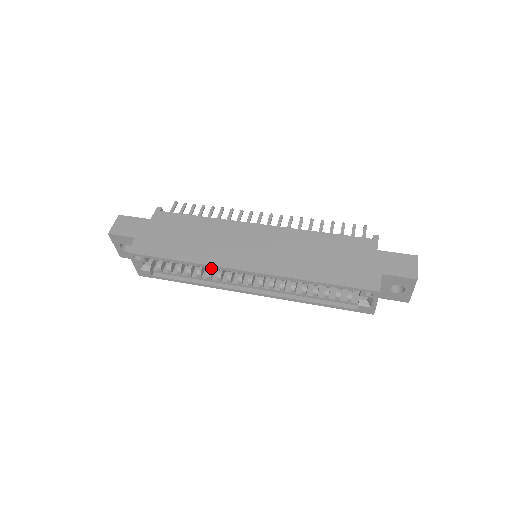
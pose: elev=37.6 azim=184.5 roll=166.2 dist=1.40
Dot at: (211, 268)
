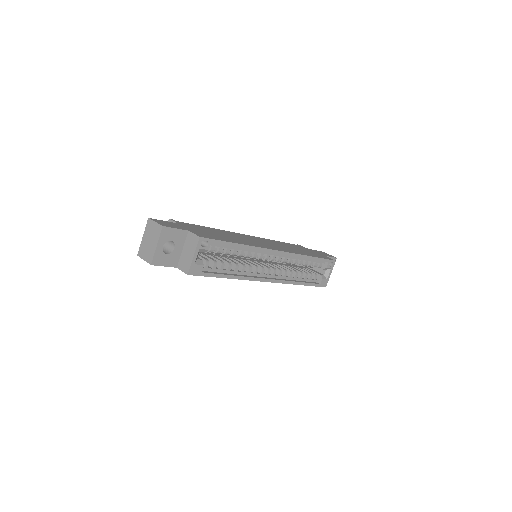
Dot at: occluded
